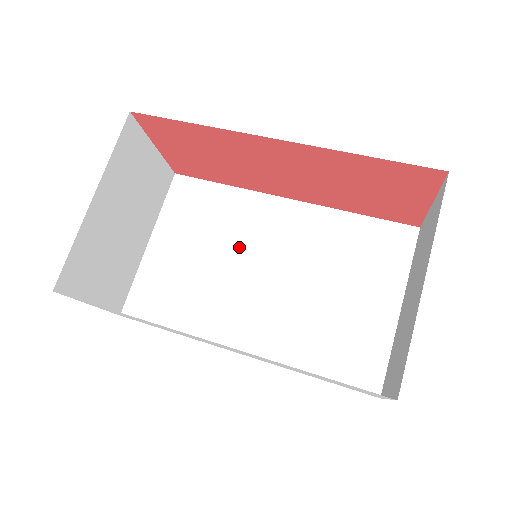
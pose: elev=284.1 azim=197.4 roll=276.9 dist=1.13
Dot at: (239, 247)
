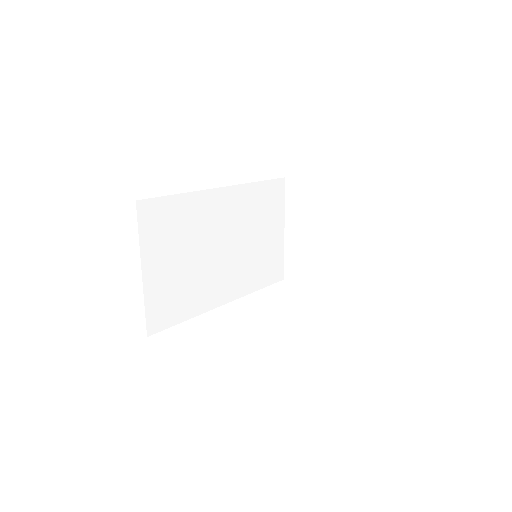
Dot at: (205, 239)
